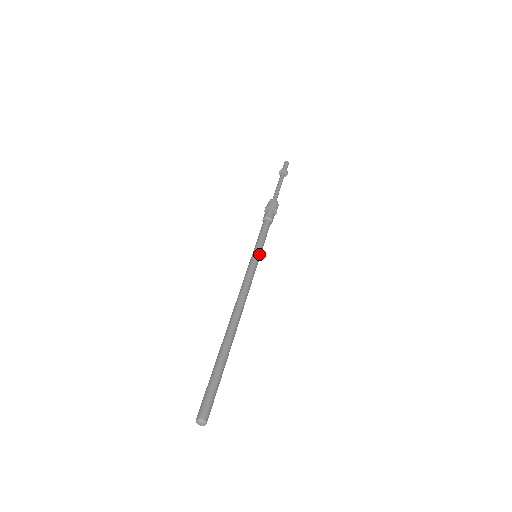
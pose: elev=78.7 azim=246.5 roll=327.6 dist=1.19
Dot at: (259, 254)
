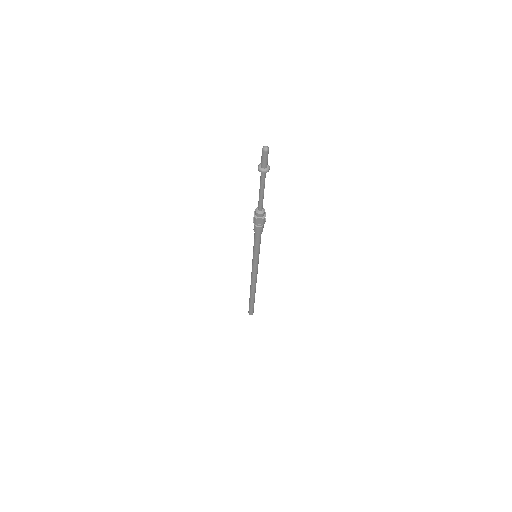
Dot at: (258, 258)
